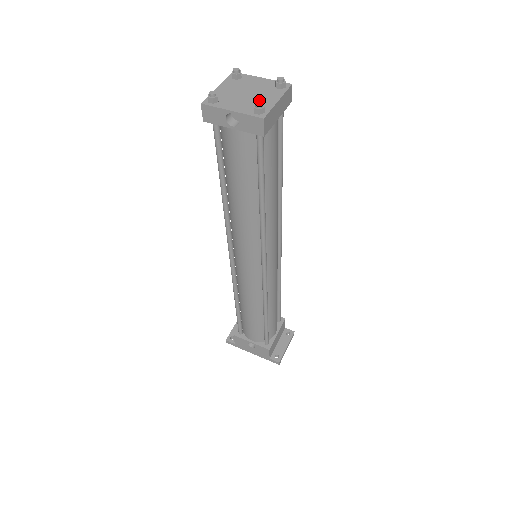
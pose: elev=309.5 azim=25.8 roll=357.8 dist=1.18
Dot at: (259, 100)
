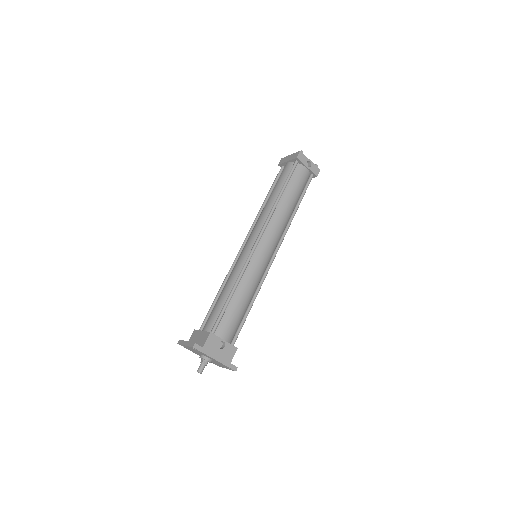
Dot at: occluded
